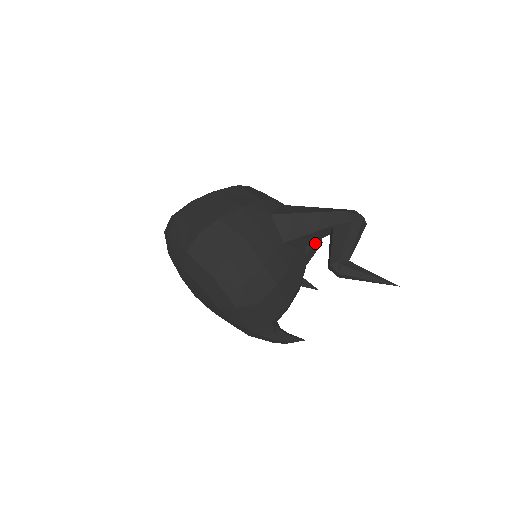
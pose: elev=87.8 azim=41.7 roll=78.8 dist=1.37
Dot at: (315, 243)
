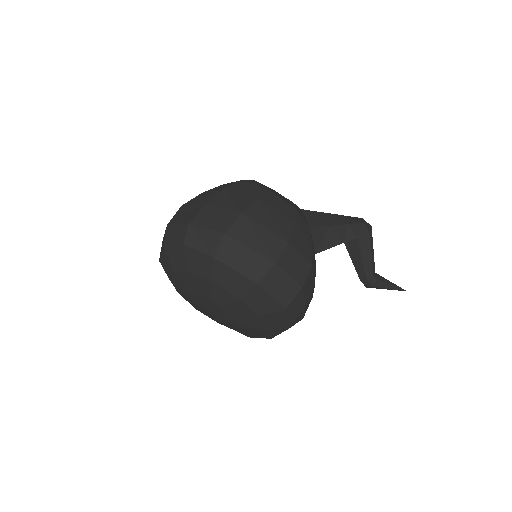
Dot at: occluded
